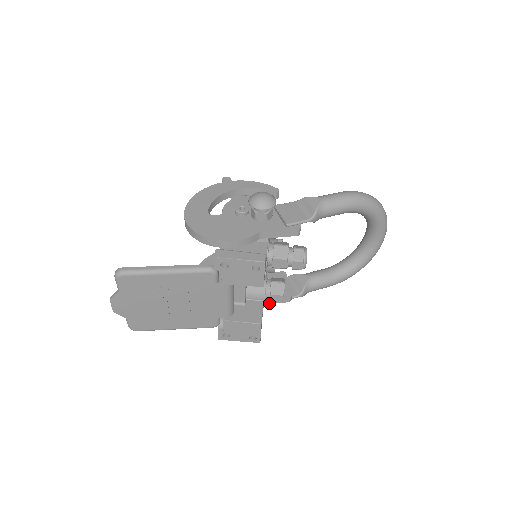
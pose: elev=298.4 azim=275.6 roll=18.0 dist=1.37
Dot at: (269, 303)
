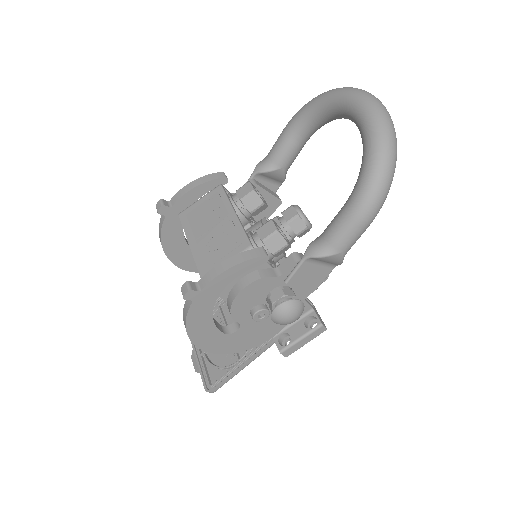
Dot at: occluded
